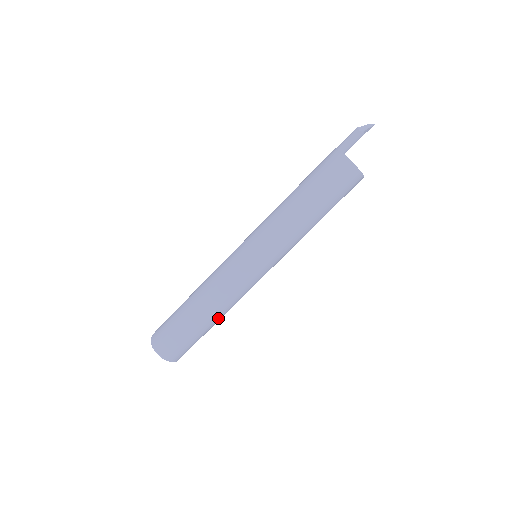
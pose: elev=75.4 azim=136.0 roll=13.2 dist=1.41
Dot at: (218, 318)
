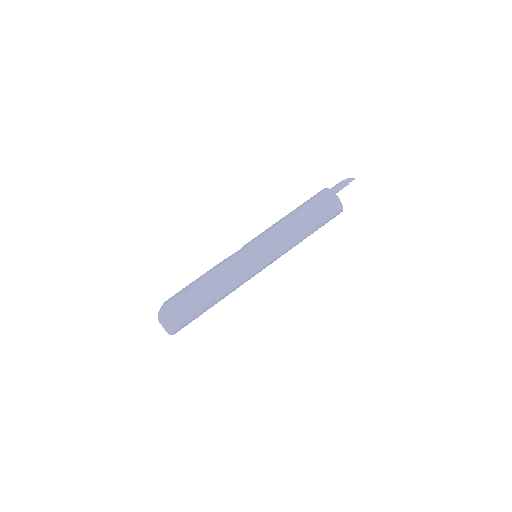
Dot at: occluded
